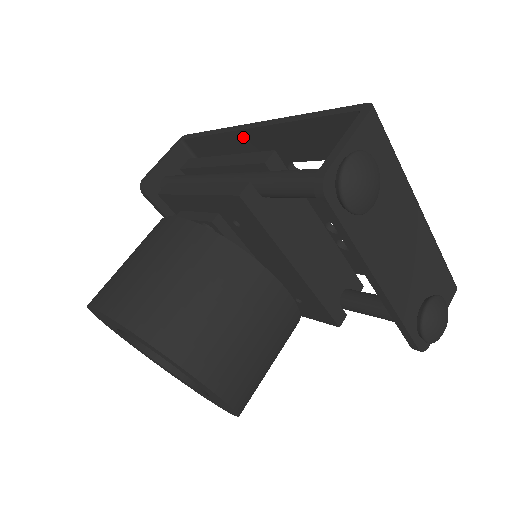
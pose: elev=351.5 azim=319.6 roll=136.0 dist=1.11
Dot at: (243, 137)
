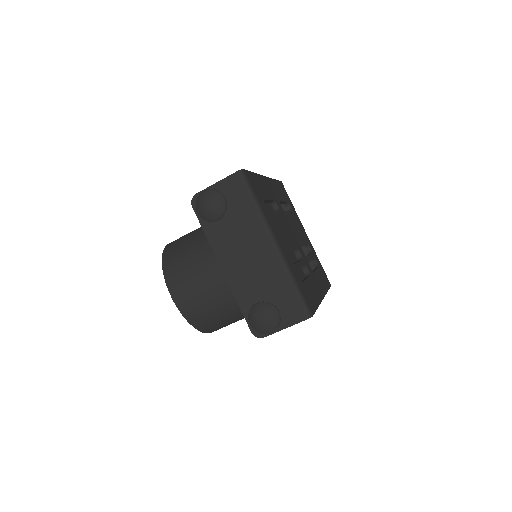
Dot at: occluded
